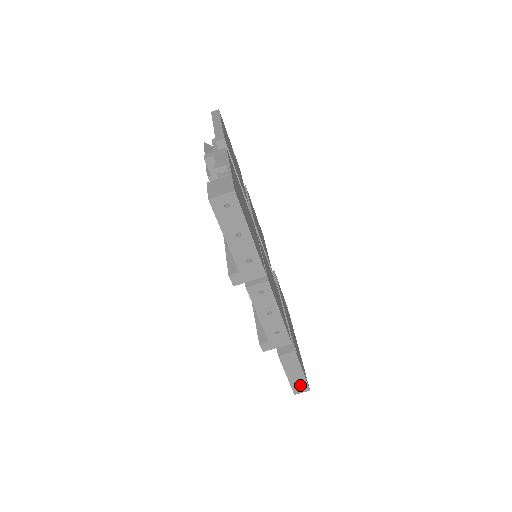
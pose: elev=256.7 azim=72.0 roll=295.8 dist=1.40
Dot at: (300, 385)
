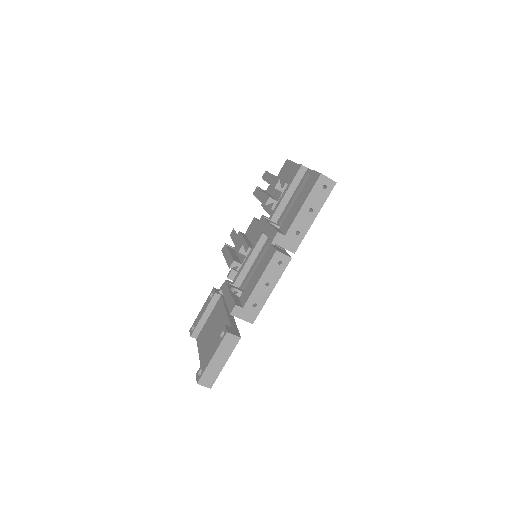
Dot at: (210, 376)
